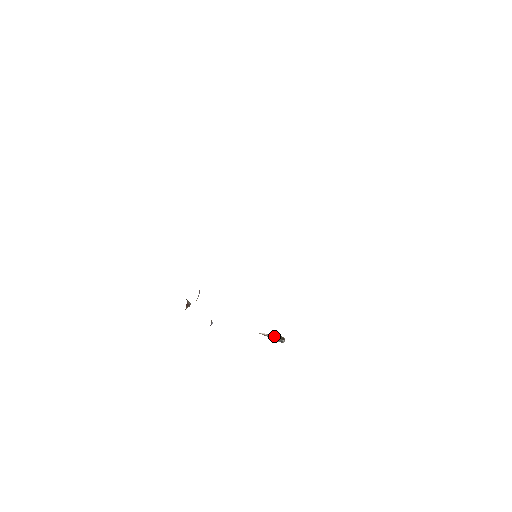
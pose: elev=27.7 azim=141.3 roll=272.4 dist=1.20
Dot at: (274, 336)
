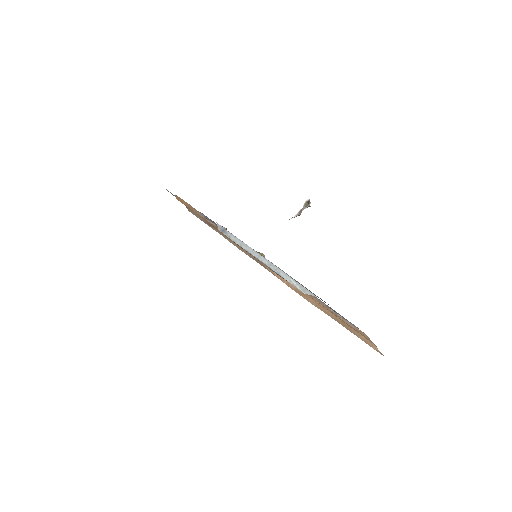
Dot at: (301, 210)
